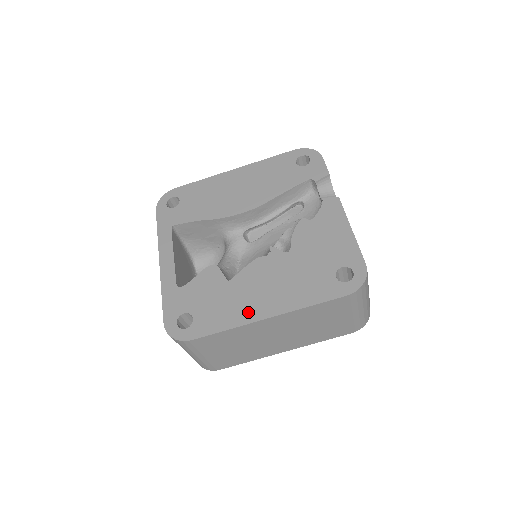
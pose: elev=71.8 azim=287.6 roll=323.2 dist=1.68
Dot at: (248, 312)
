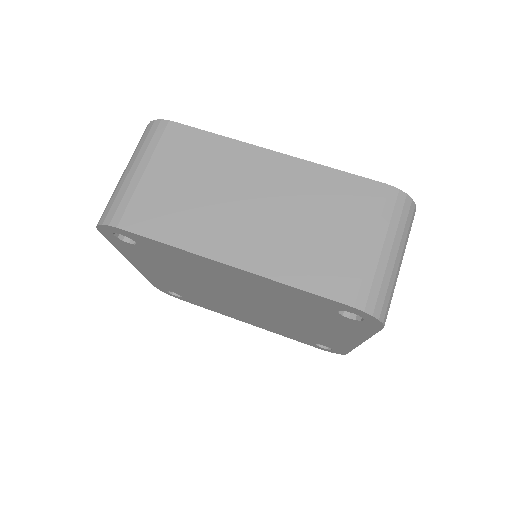
Dot at: occluded
